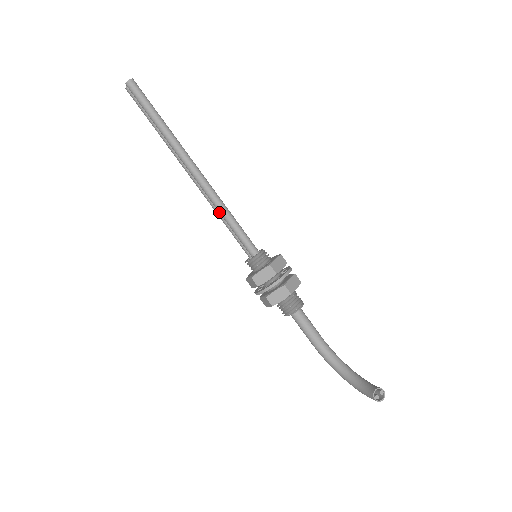
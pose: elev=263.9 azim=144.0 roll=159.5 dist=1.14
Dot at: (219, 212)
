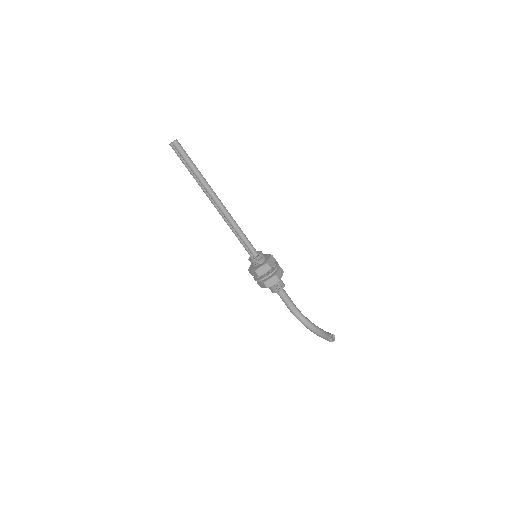
Dot at: (233, 229)
